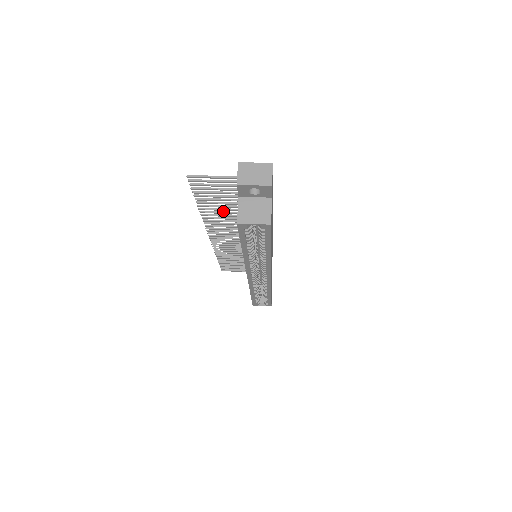
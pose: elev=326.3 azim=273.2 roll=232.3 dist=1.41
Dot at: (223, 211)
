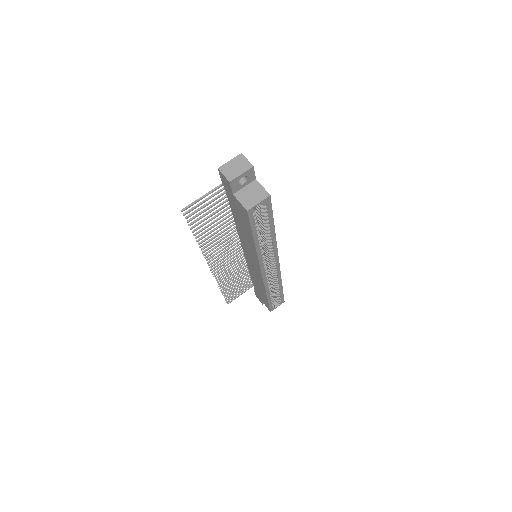
Dot at: (215, 232)
